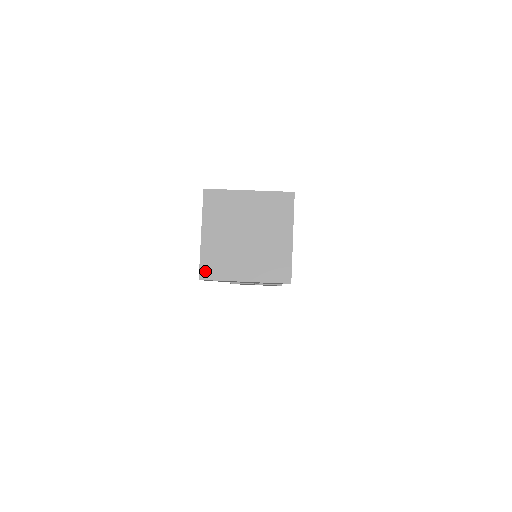
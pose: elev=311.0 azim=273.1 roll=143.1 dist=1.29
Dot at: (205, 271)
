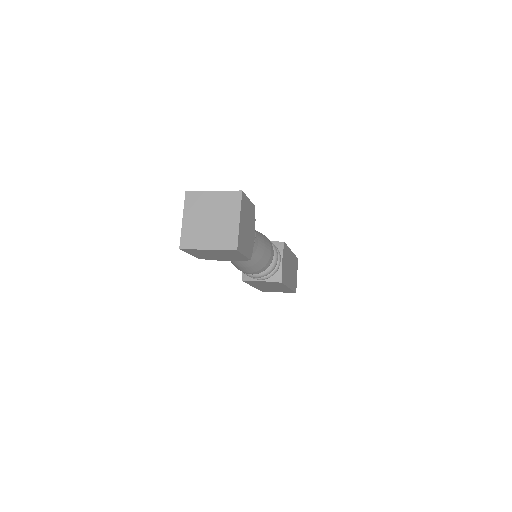
Dot at: (183, 243)
